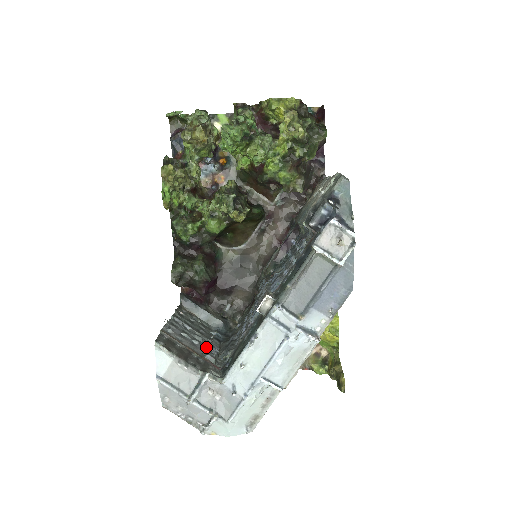
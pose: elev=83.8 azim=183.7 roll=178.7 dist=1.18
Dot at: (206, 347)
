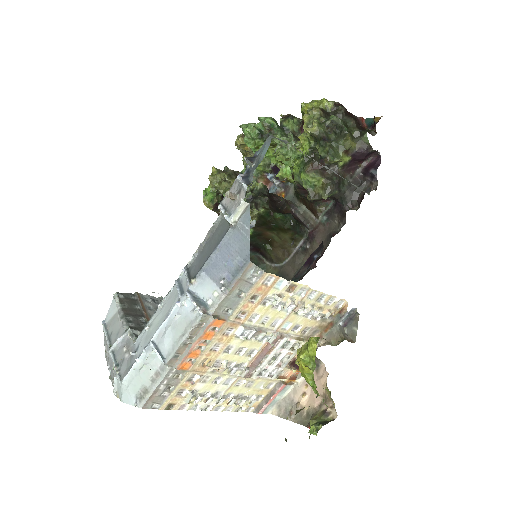
Dot at: occluded
